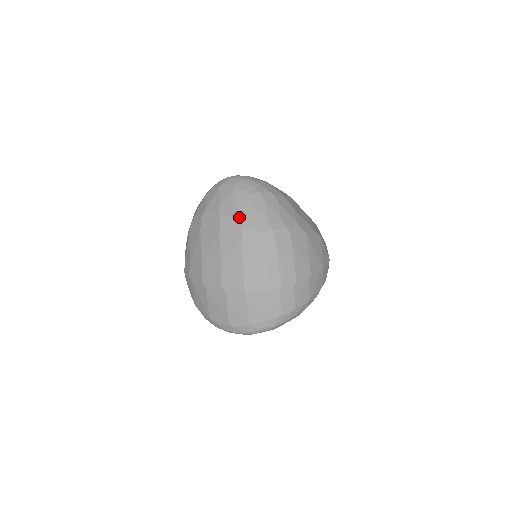
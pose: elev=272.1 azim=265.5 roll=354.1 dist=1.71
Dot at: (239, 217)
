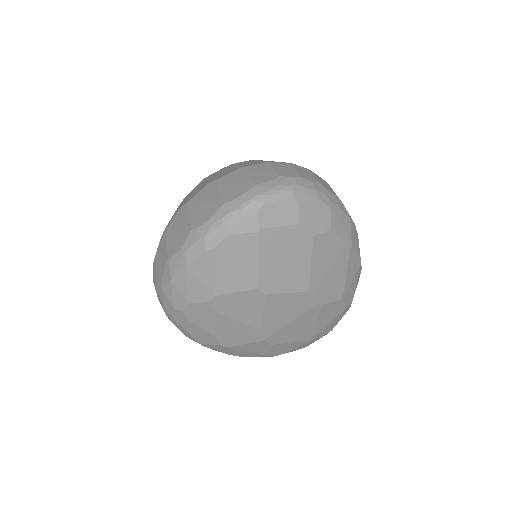
Dot at: occluded
